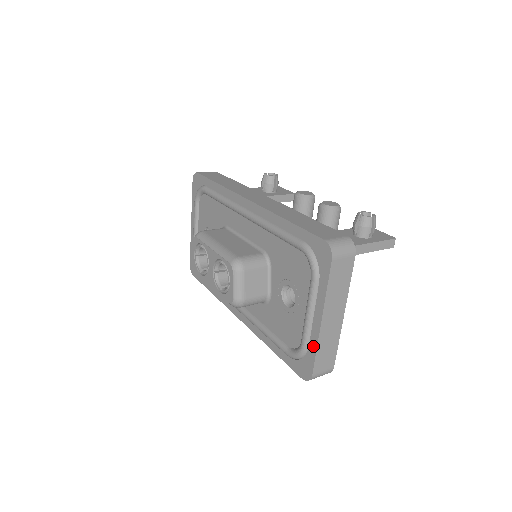
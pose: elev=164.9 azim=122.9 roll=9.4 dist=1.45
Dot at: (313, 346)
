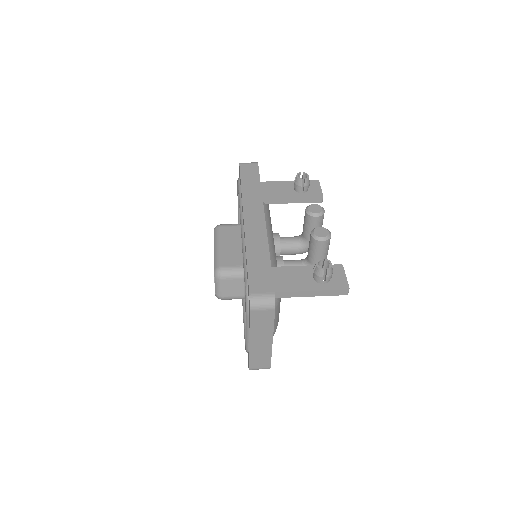
Dot at: occluded
